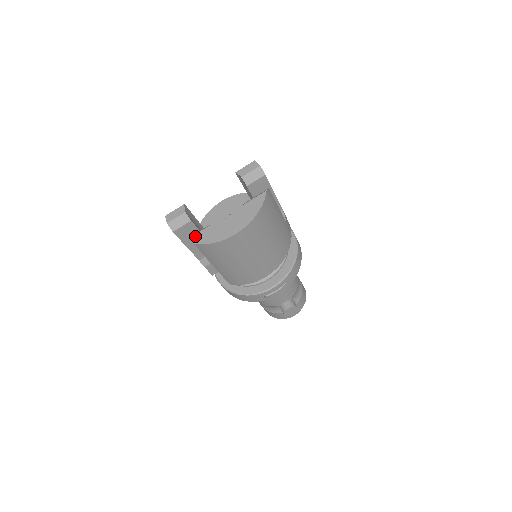
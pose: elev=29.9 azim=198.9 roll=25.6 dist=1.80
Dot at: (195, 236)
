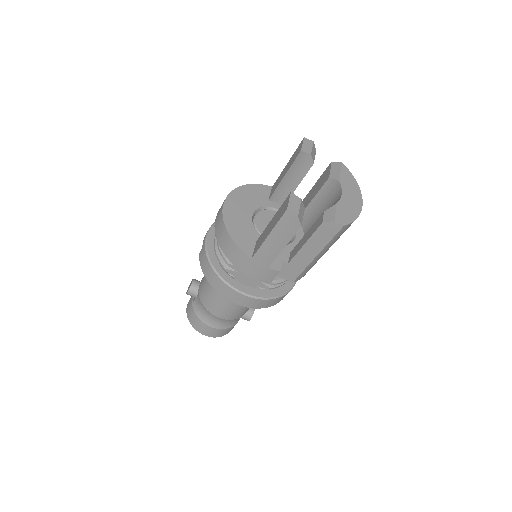
Dot at: (337, 218)
